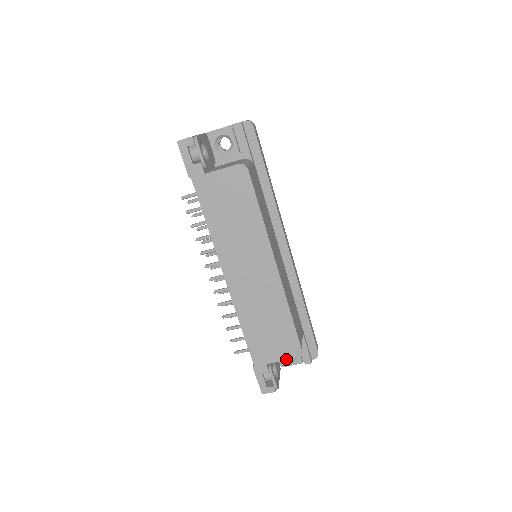
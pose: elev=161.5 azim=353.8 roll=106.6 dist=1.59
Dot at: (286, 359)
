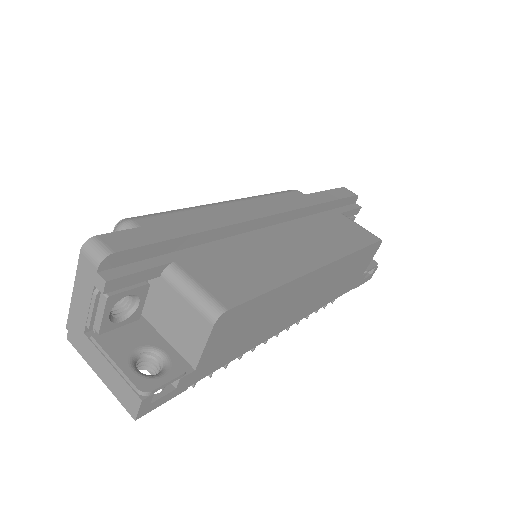
Dot at: occluded
